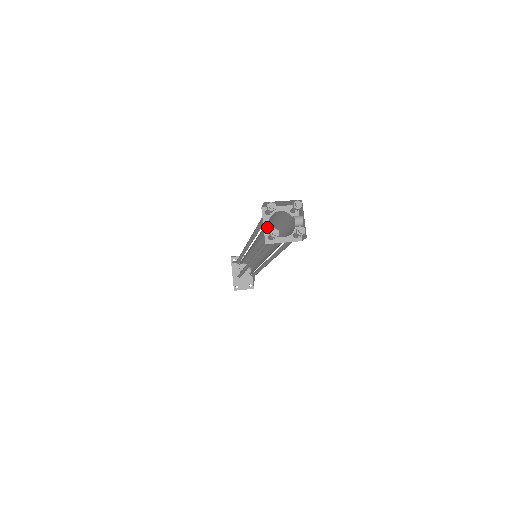
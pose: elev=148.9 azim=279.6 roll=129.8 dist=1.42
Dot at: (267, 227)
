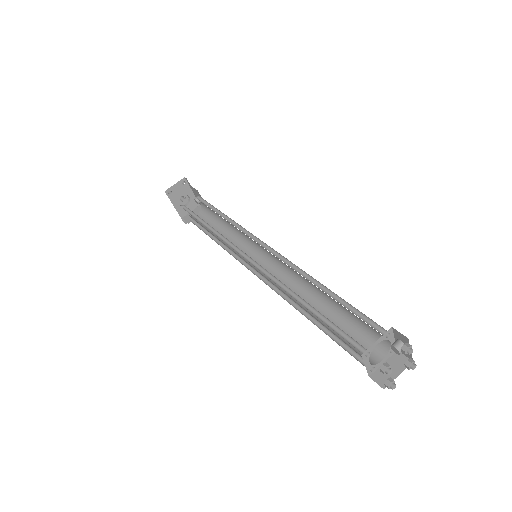
Dot at: (368, 365)
